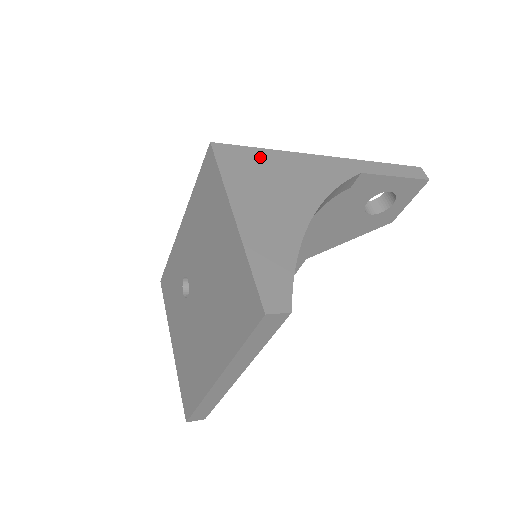
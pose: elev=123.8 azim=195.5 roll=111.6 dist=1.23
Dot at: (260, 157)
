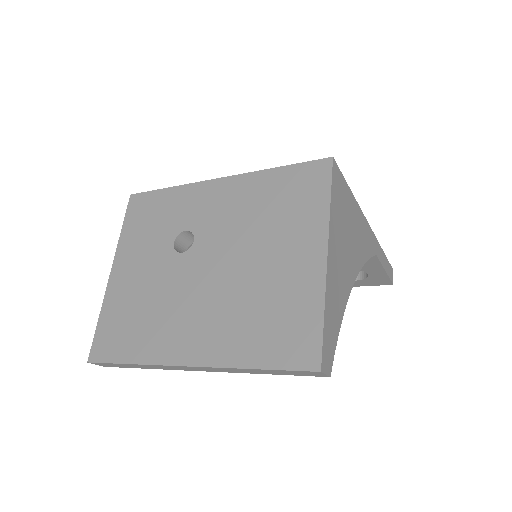
Dot at: (348, 198)
